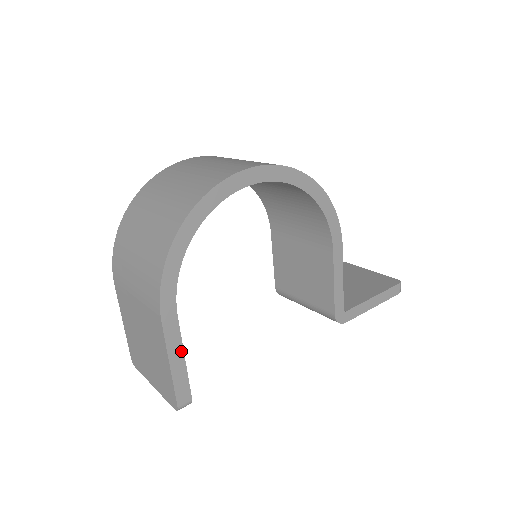
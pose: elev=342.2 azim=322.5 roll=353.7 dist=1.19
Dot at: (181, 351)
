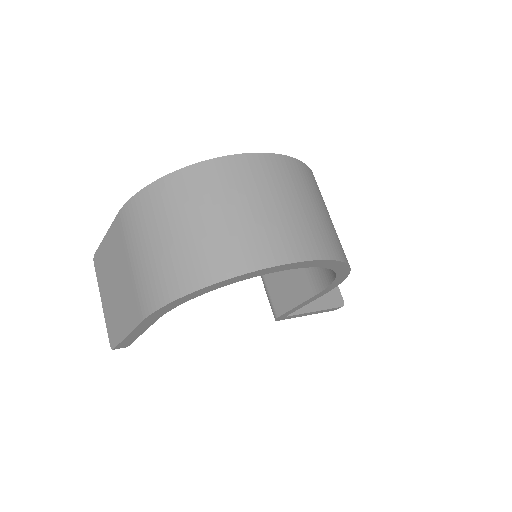
Dot at: (143, 331)
